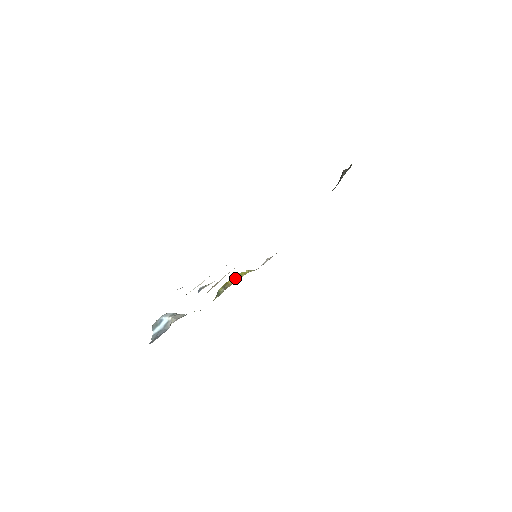
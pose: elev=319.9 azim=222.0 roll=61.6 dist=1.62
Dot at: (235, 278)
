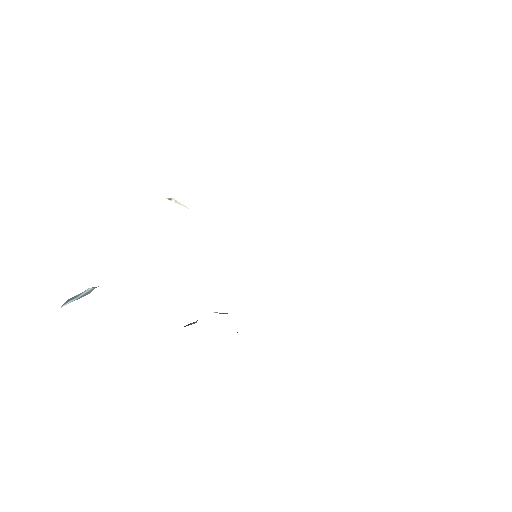
Dot at: occluded
